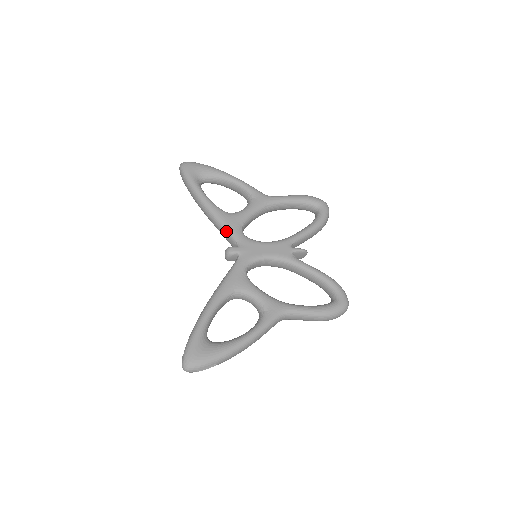
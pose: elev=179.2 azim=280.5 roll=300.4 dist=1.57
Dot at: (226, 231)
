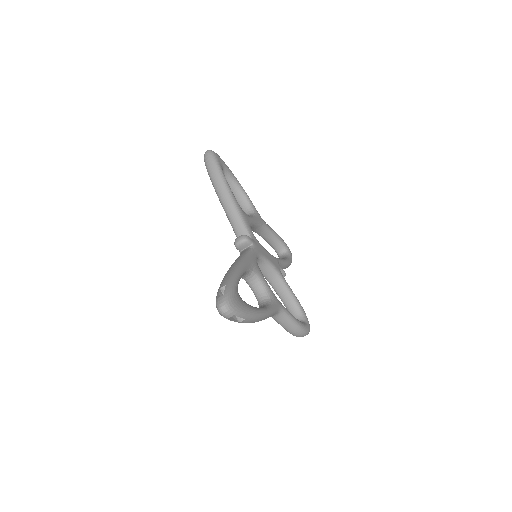
Dot at: (242, 222)
